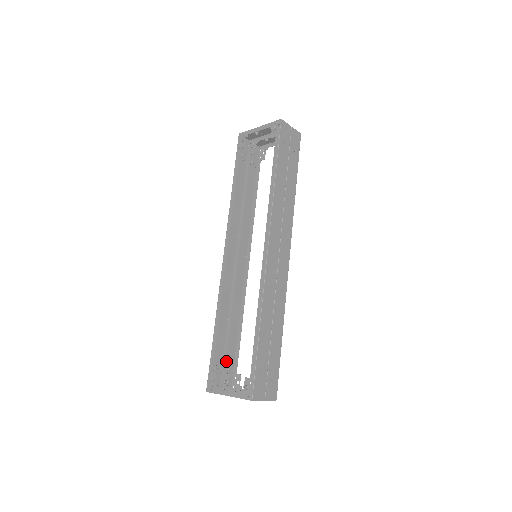
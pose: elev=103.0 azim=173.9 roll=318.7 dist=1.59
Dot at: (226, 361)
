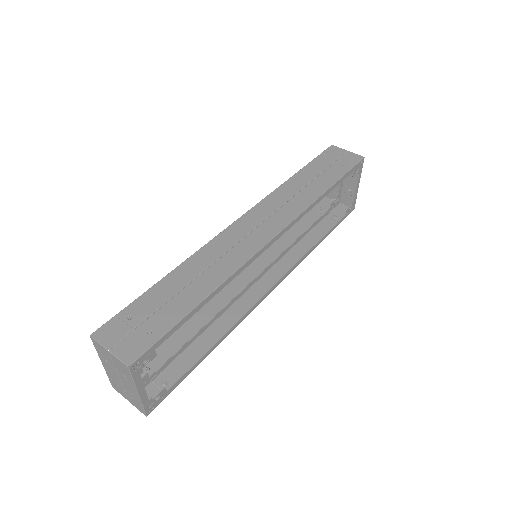
Dot at: (162, 366)
